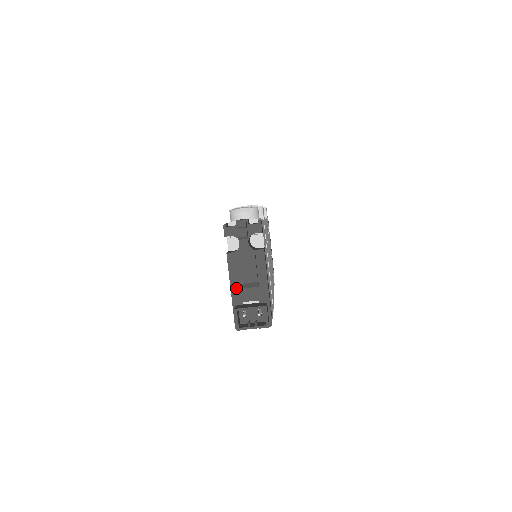
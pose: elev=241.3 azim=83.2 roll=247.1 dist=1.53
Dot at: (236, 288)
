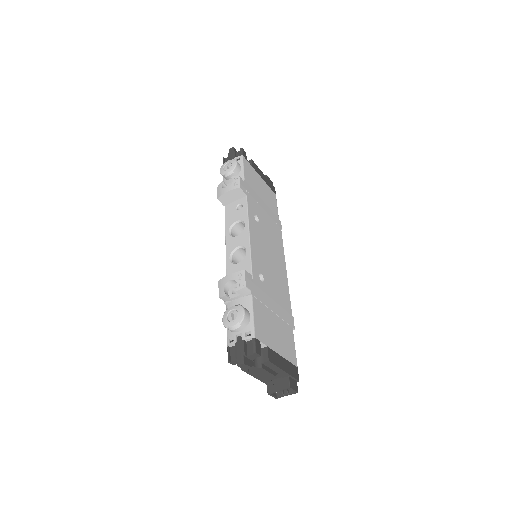
Dot at: occluded
